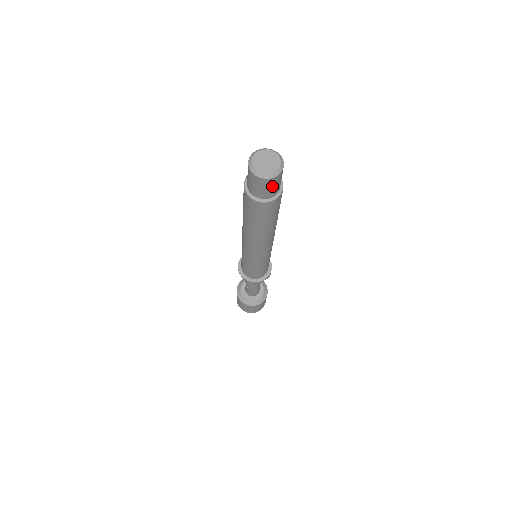
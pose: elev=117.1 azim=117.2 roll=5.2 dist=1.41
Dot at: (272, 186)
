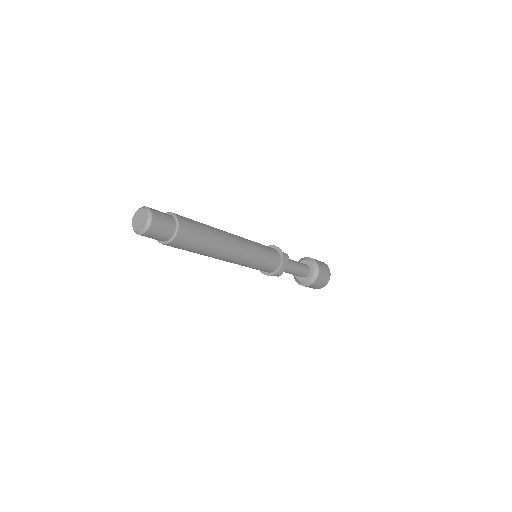
Dot at: (160, 229)
